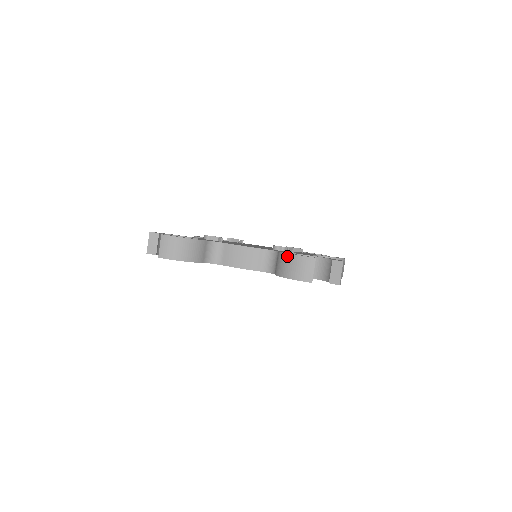
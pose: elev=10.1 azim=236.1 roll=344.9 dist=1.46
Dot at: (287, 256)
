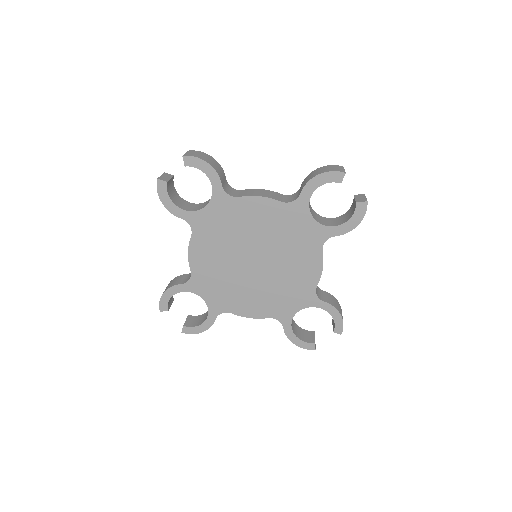
Dot at: (315, 170)
